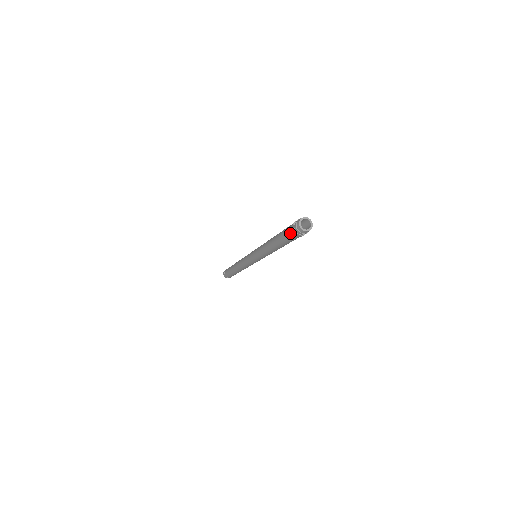
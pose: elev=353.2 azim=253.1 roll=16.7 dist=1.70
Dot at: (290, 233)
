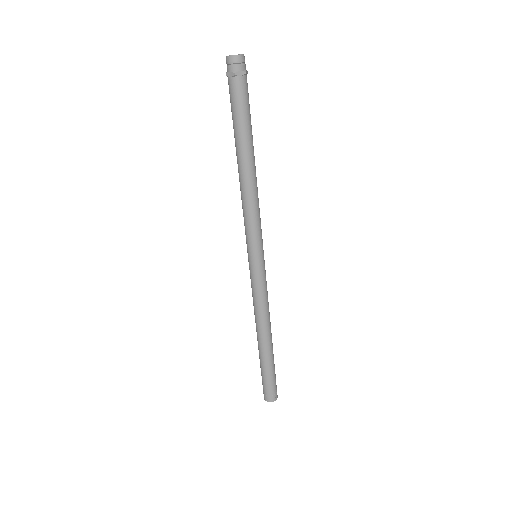
Dot at: (229, 90)
